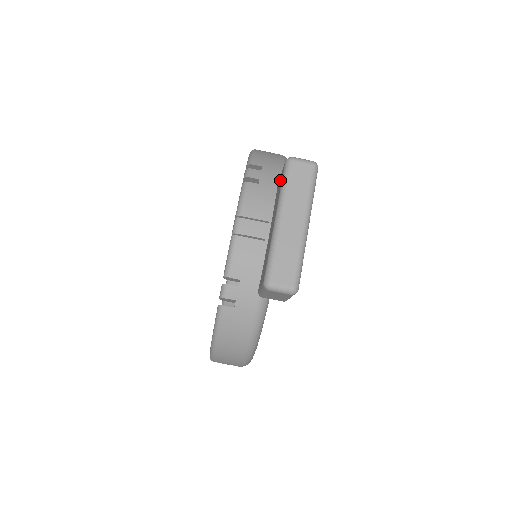
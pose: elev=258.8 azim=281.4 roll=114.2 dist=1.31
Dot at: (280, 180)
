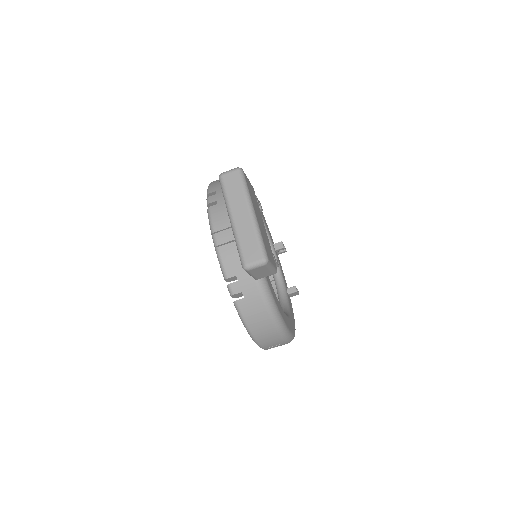
Dot at: occluded
